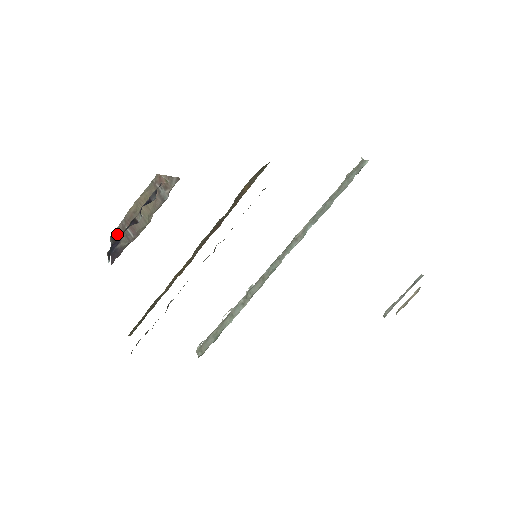
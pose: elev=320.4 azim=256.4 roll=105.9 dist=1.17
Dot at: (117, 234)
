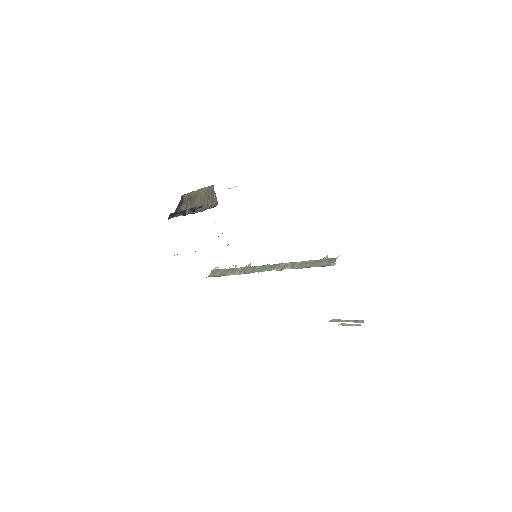
Dot at: (184, 199)
